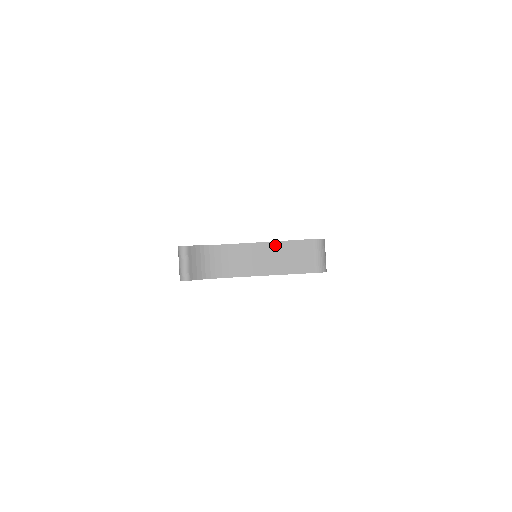
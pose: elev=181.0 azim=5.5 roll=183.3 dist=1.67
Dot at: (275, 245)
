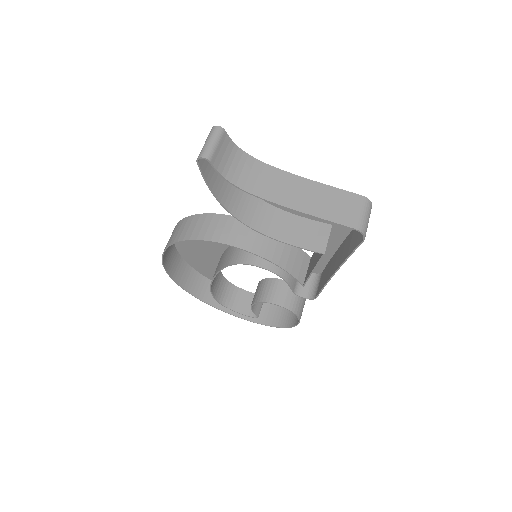
Dot at: (317, 185)
